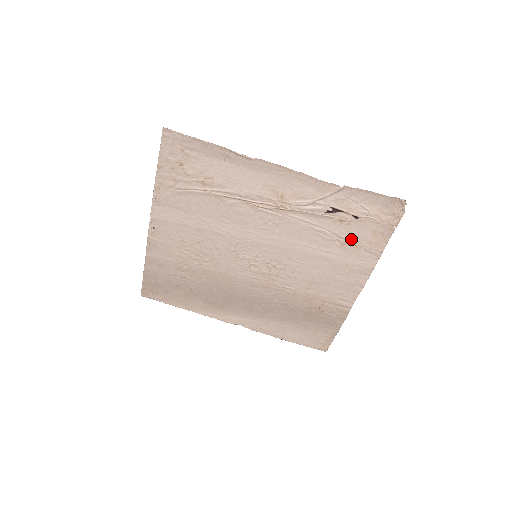
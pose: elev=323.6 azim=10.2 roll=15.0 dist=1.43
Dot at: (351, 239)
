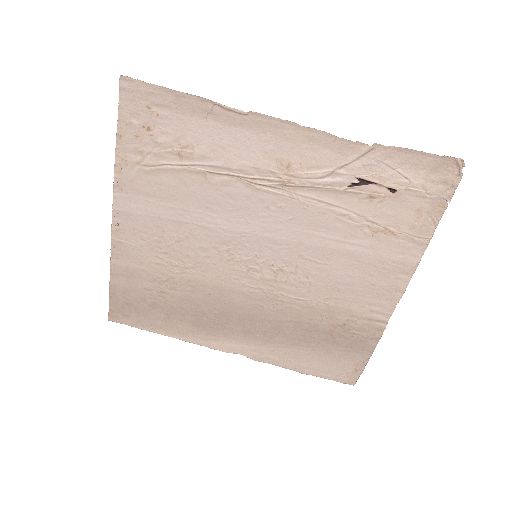
Dot at: (386, 223)
